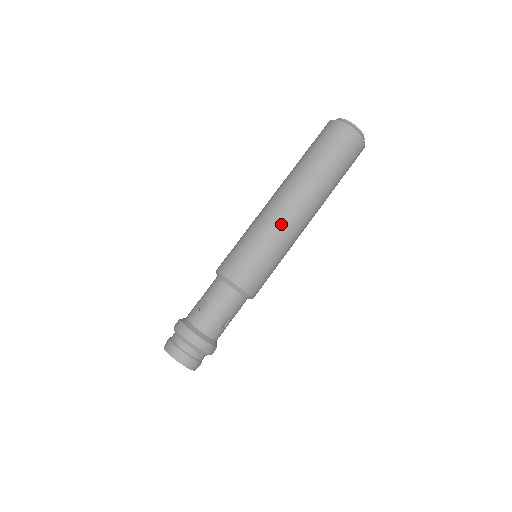
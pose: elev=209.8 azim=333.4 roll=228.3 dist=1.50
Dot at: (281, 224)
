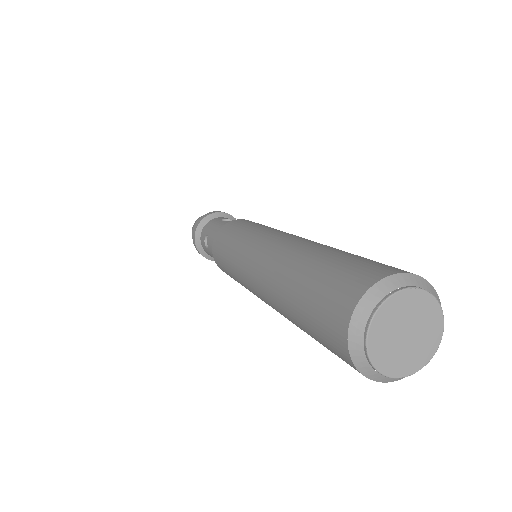
Dot at: (250, 290)
